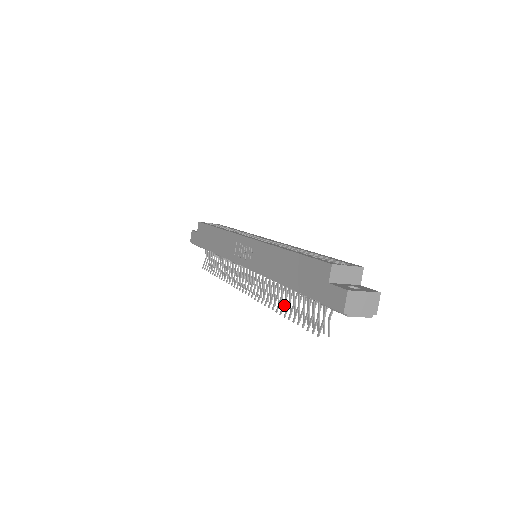
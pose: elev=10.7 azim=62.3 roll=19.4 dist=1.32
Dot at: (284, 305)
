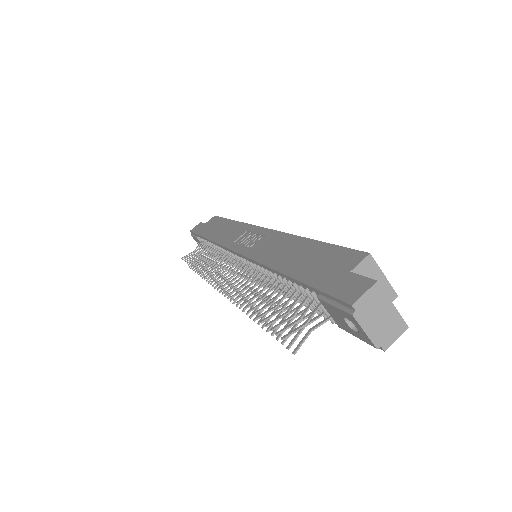
Dot at: occluded
